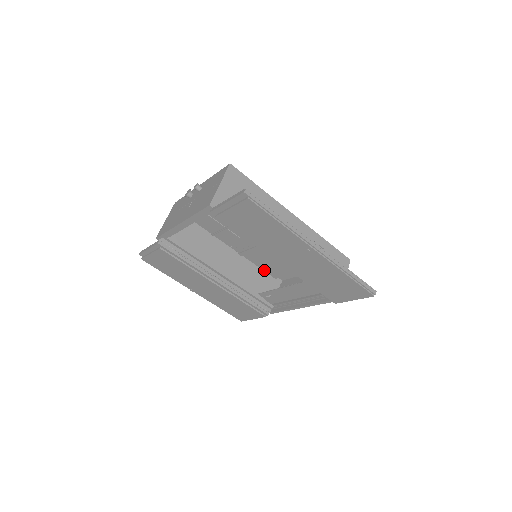
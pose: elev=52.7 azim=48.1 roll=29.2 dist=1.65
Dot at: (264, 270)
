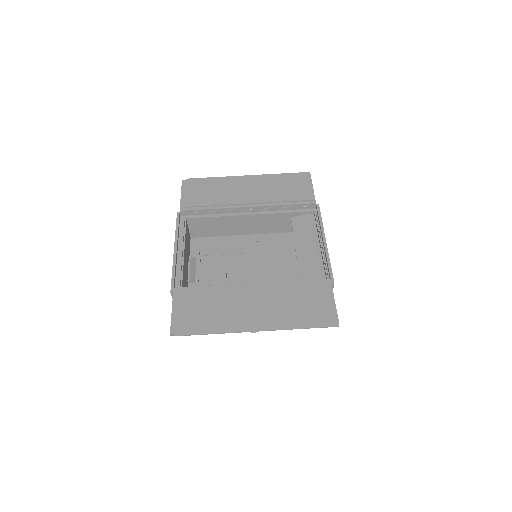
Dot at: occluded
